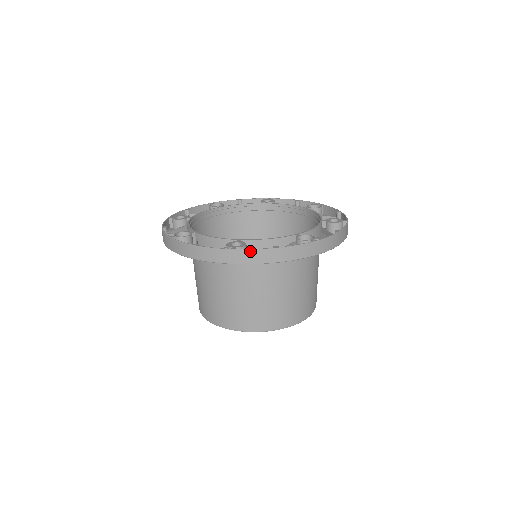
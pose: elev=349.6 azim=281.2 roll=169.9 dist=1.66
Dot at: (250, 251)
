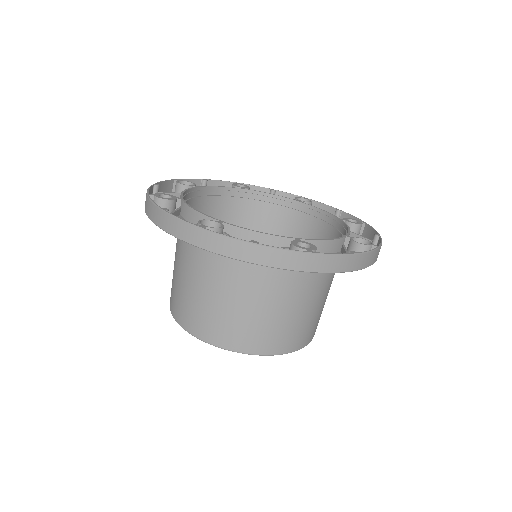
Dot at: (331, 256)
